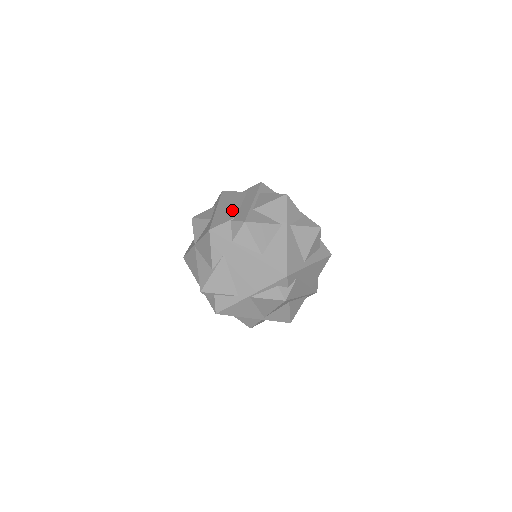
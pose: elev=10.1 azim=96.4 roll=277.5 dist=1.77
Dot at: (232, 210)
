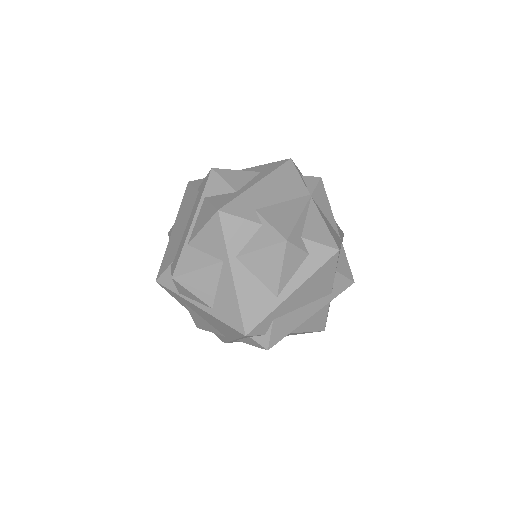
Dot at: (177, 240)
